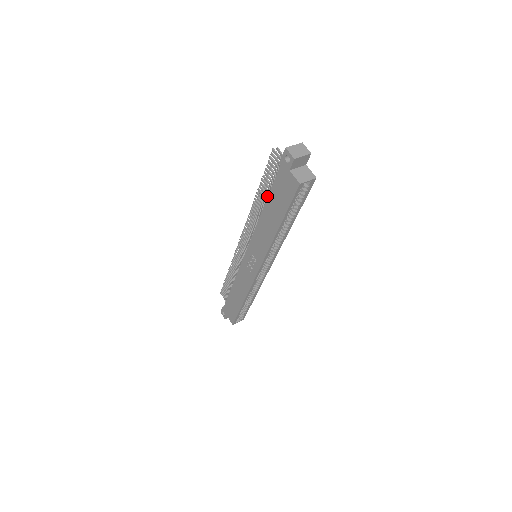
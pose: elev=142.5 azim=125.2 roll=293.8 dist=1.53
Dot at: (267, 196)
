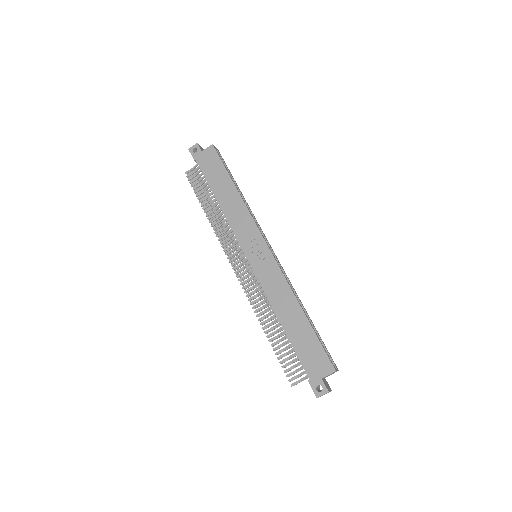
Dot at: (211, 198)
